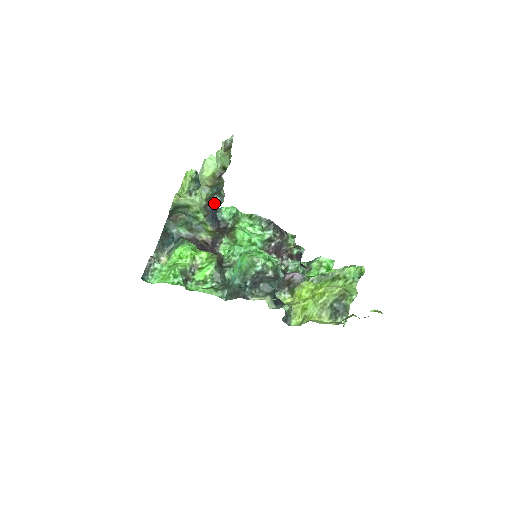
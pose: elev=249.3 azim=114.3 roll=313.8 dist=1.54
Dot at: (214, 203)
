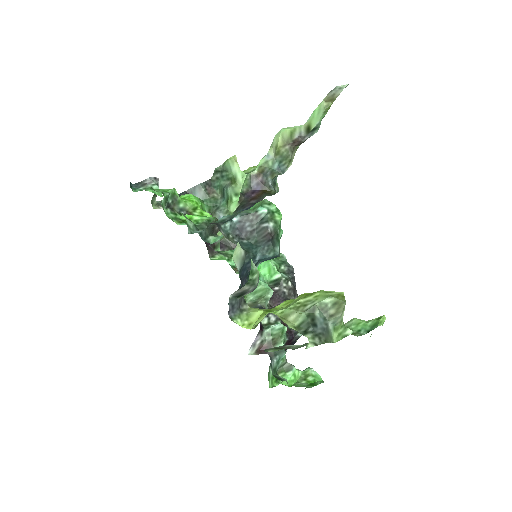
Dot at: (263, 183)
